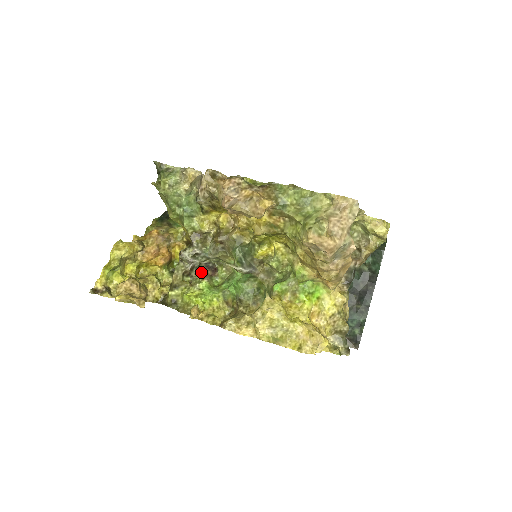
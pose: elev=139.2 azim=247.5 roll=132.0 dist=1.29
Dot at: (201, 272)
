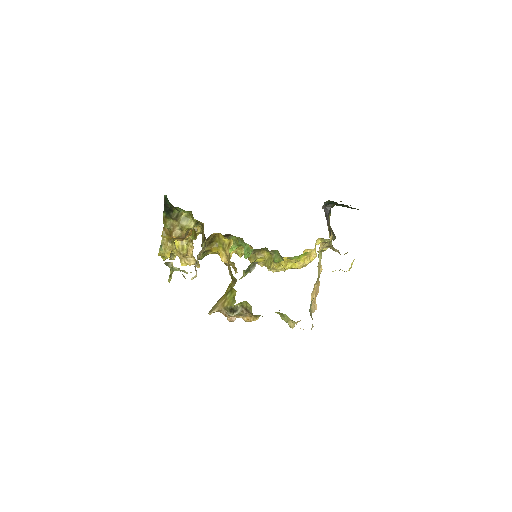
Dot at: occluded
